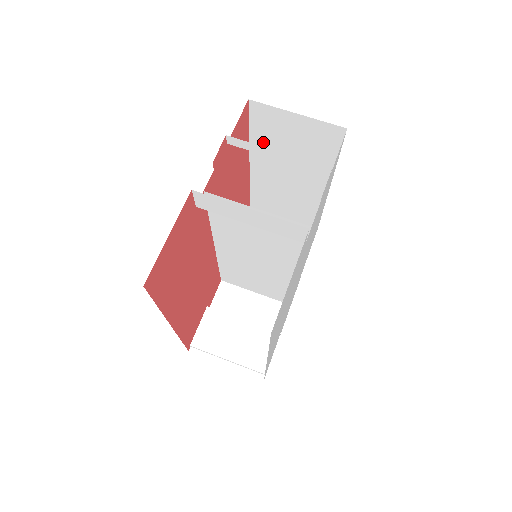
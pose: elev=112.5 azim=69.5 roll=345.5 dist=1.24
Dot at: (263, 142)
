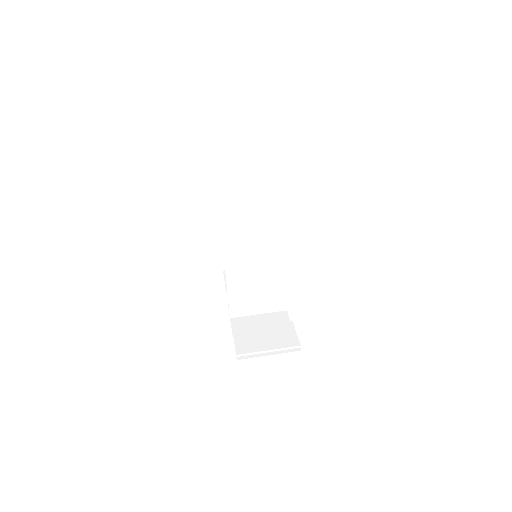
Dot at: occluded
